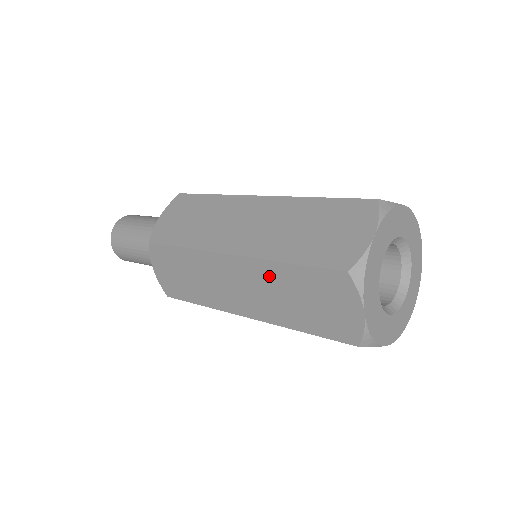
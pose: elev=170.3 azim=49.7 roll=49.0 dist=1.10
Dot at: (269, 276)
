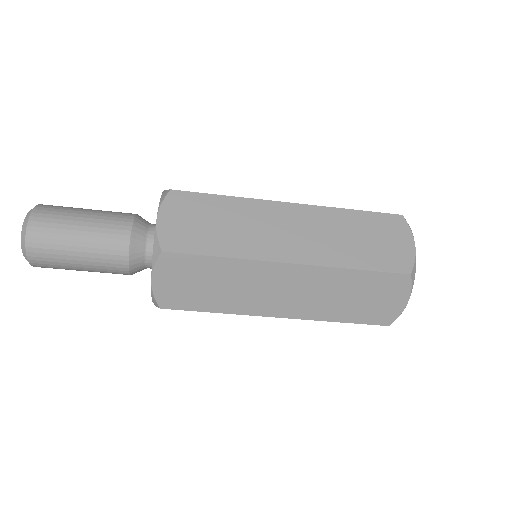
Dot at: (331, 220)
